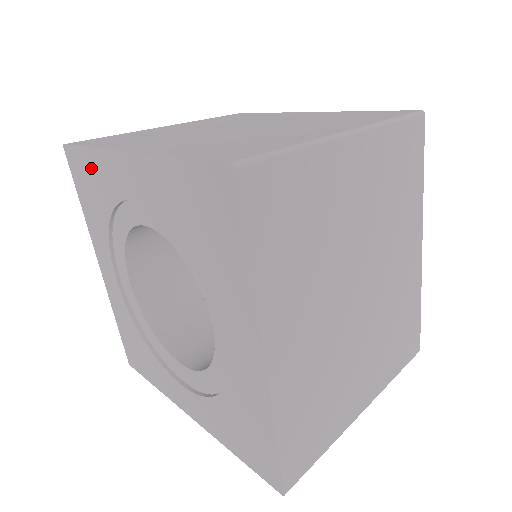
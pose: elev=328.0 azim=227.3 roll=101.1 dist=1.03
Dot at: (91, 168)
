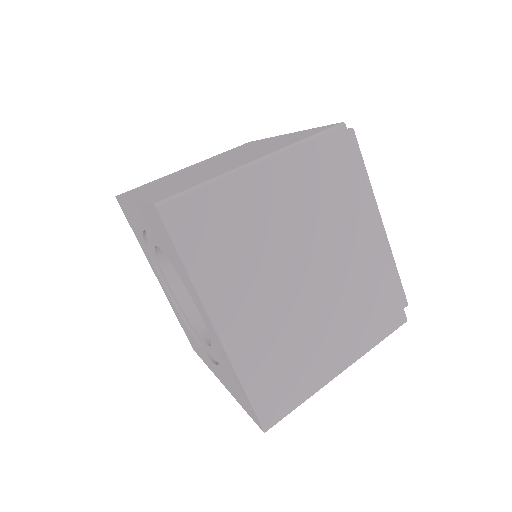
Dot at: (127, 211)
